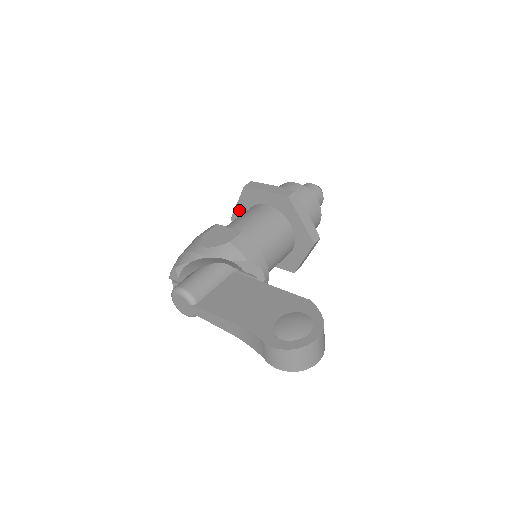
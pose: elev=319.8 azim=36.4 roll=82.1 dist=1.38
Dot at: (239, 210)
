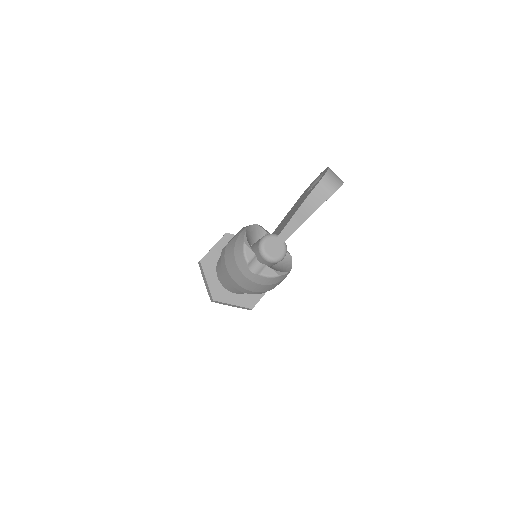
Dot at: (212, 284)
